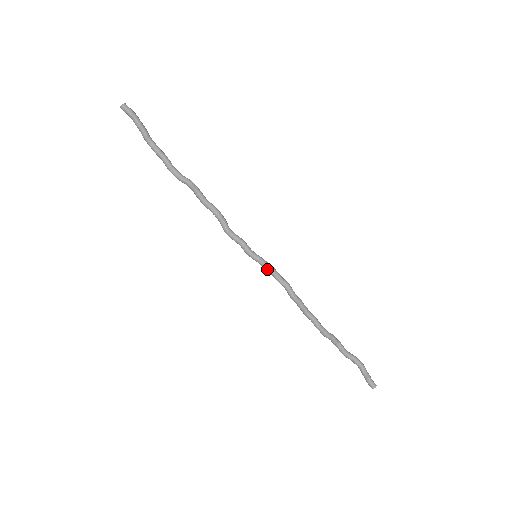
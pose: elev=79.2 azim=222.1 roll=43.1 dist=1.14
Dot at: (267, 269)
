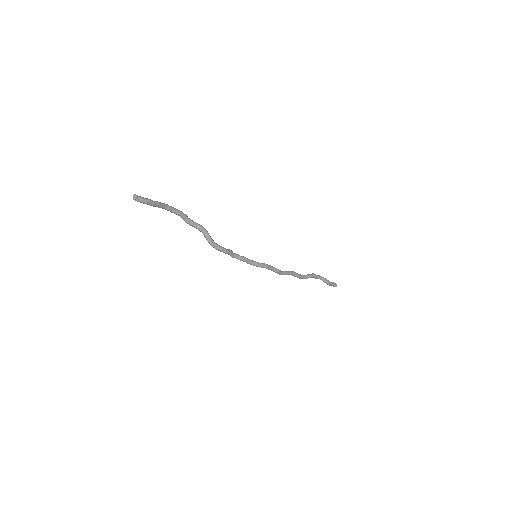
Dot at: (262, 267)
